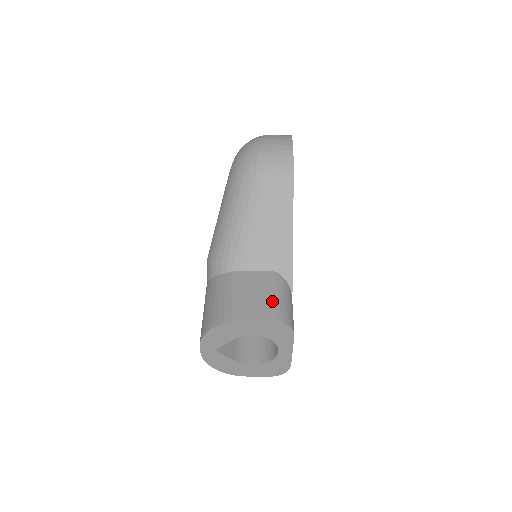
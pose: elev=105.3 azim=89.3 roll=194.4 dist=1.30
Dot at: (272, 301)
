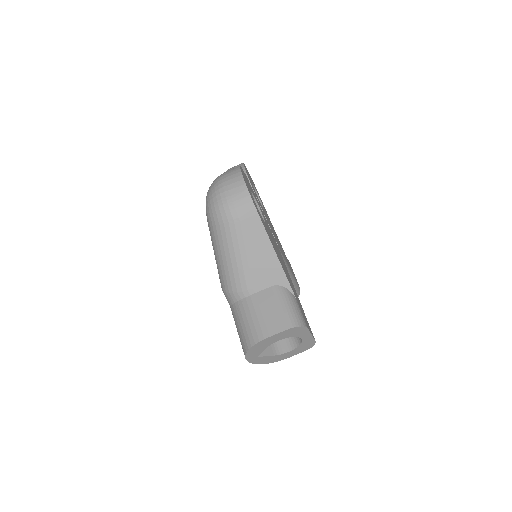
Dot at: (282, 313)
